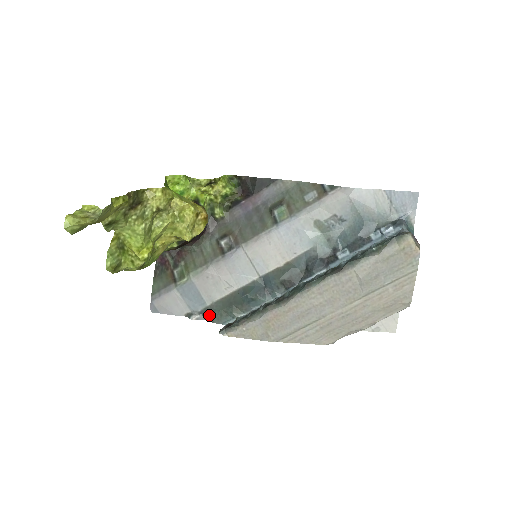
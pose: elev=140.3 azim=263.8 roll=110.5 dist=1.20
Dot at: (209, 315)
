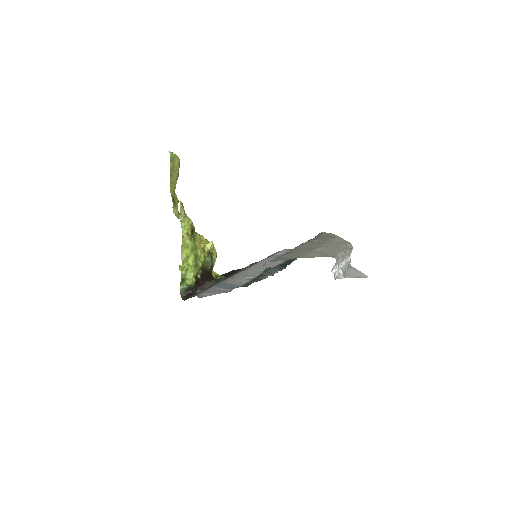
Dot at: (247, 284)
